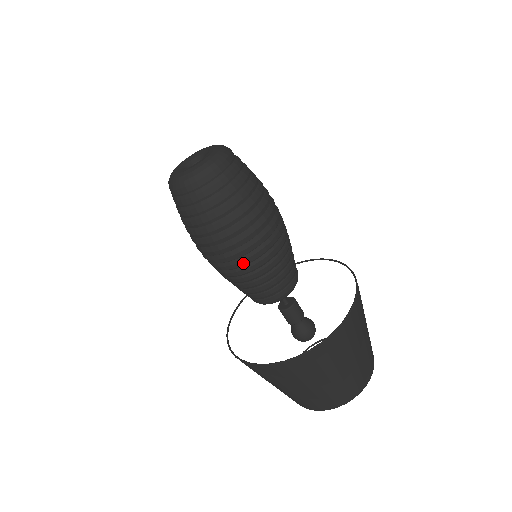
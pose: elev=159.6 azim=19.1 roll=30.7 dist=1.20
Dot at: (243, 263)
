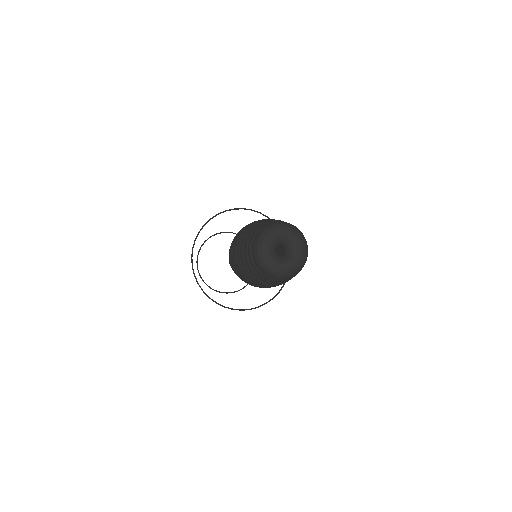
Dot at: (233, 268)
